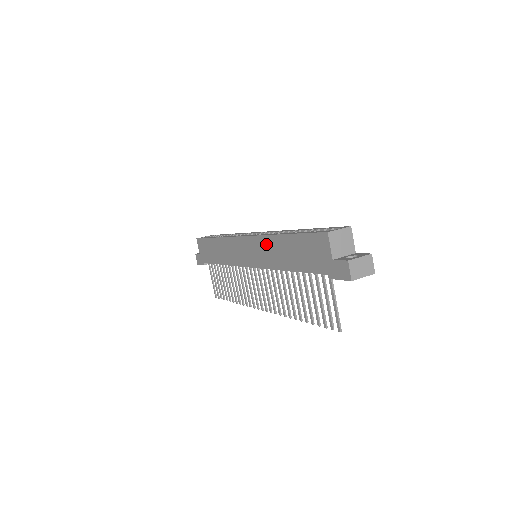
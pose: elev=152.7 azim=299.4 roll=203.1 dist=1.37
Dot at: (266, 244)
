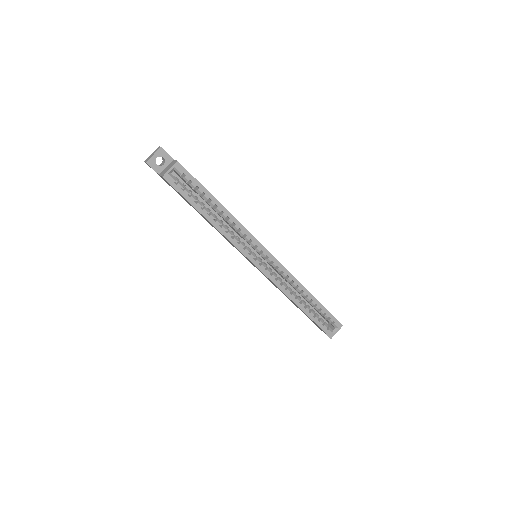
Dot at: (280, 290)
